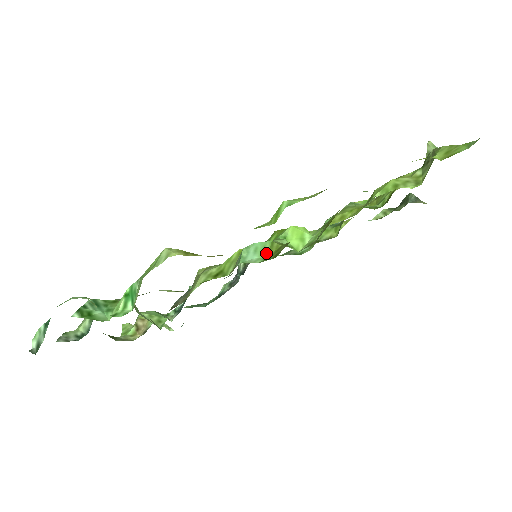
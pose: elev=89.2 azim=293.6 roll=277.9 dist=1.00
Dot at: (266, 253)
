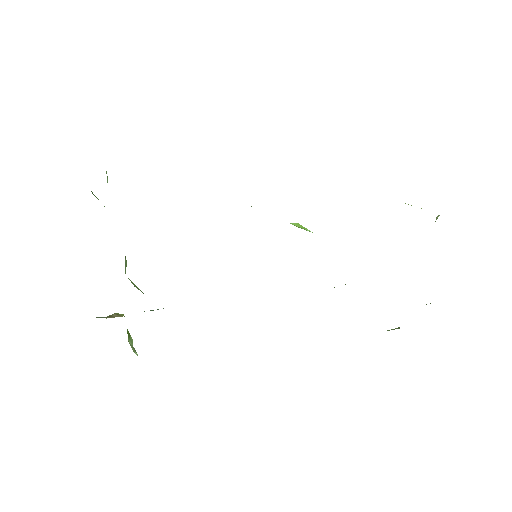
Dot at: occluded
